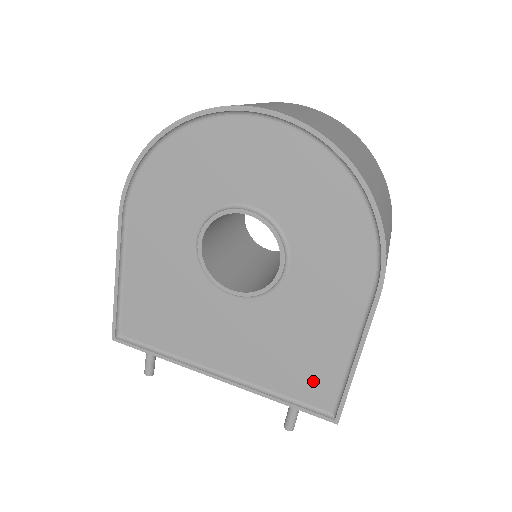
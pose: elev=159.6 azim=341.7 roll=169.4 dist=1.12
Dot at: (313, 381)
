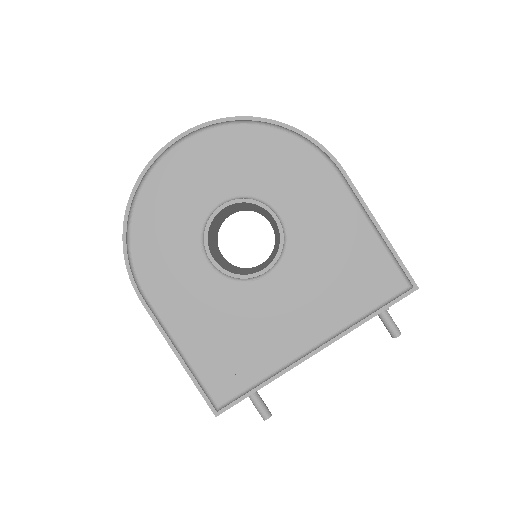
Dot at: (373, 277)
